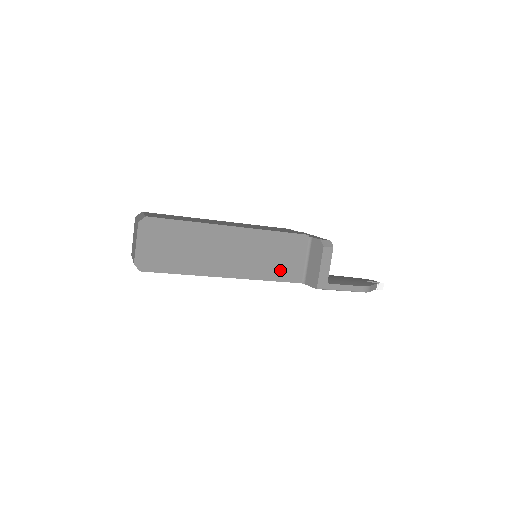
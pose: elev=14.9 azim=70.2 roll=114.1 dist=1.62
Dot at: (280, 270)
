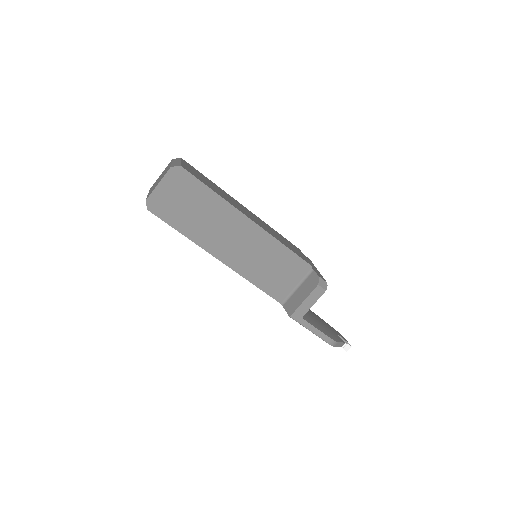
Dot at: (269, 281)
